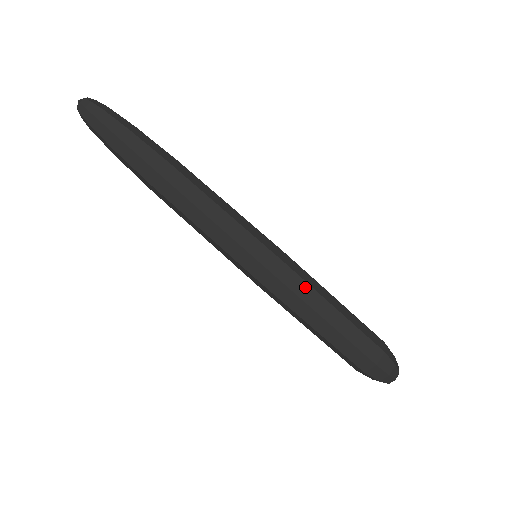
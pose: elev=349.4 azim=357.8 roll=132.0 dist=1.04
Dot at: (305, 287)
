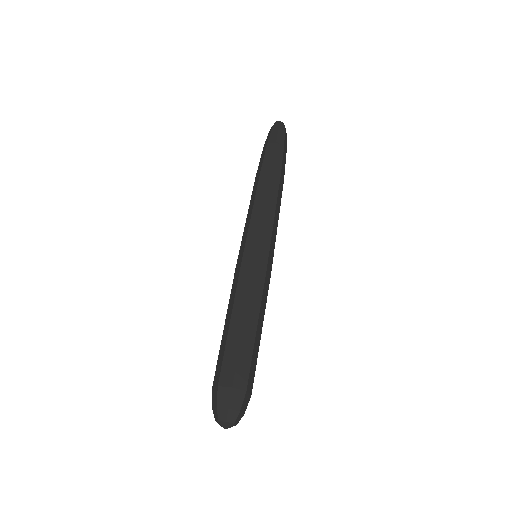
Dot at: (246, 289)
